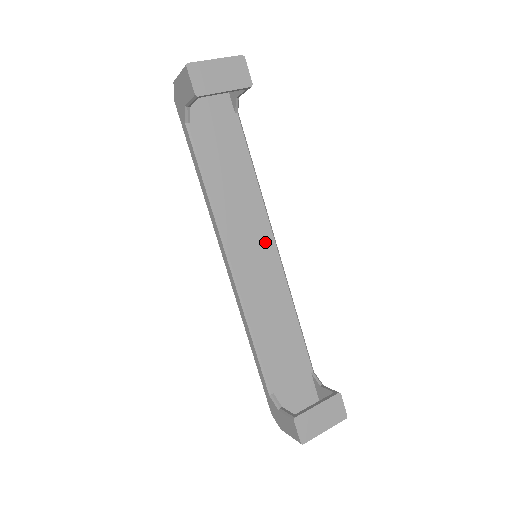
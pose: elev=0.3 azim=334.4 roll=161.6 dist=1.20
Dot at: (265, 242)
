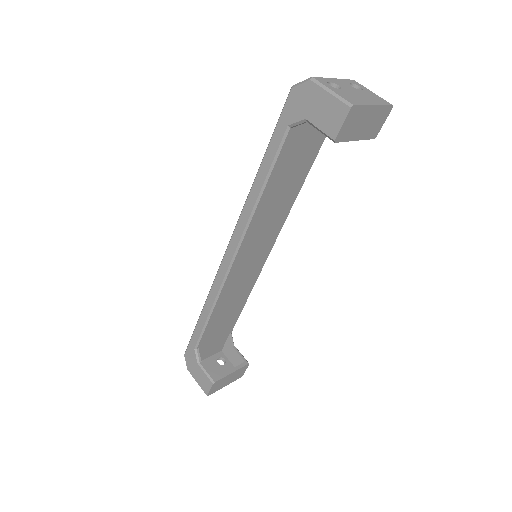
Dot at: (268, 243)
